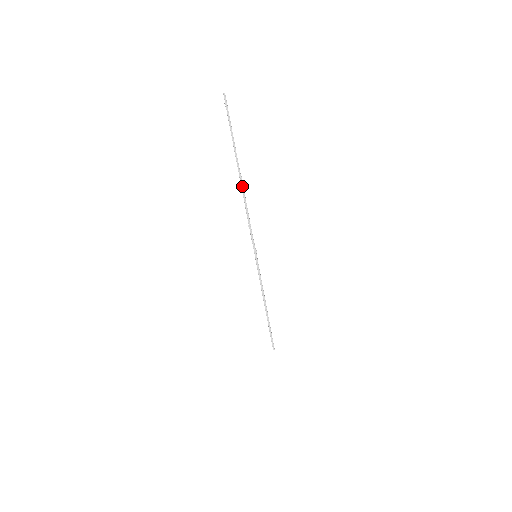
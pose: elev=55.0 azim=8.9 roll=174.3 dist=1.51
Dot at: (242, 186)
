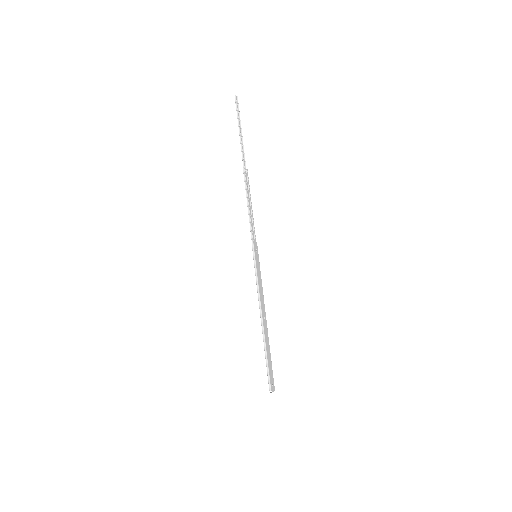
Dot at: (244, 176)
